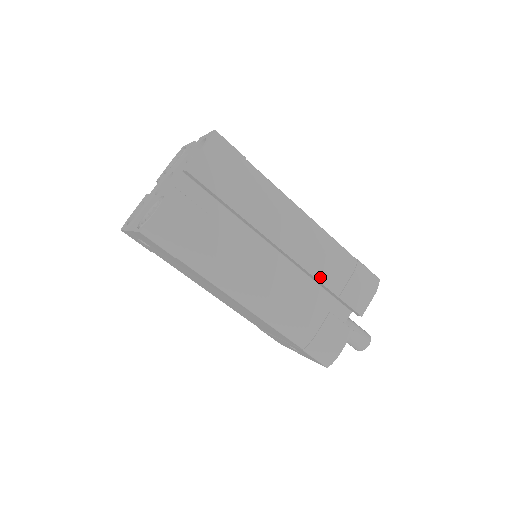
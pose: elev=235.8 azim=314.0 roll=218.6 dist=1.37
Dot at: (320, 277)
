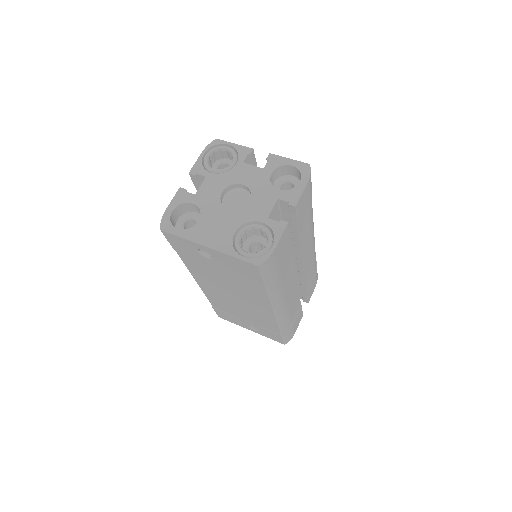
Dot at: (306, 280)
